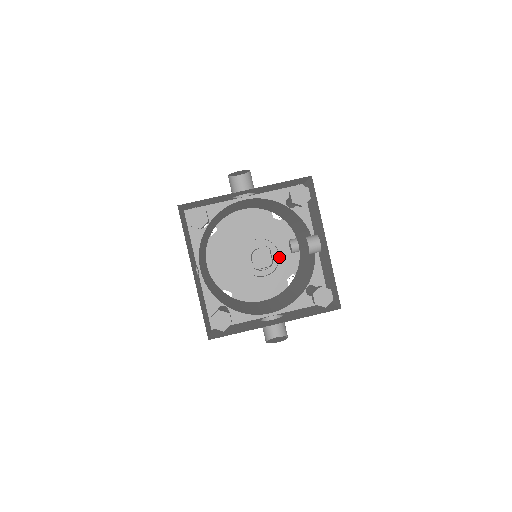
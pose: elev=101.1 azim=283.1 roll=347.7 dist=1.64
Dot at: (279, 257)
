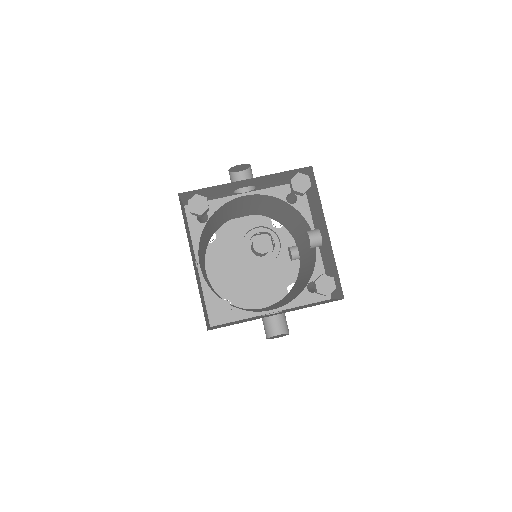
Dot at: (280, 245)
